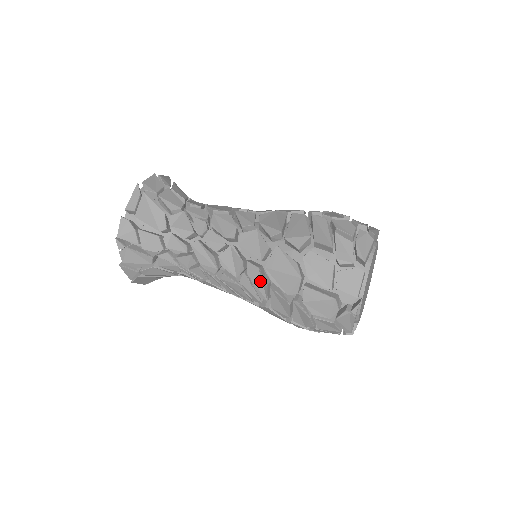
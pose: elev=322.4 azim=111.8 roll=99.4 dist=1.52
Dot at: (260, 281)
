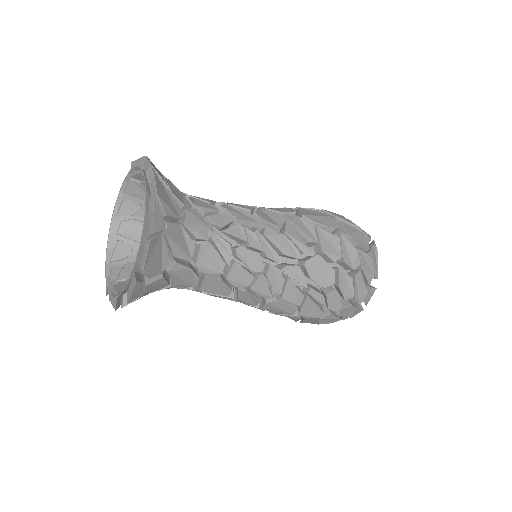
Dot at: (304, 226)
